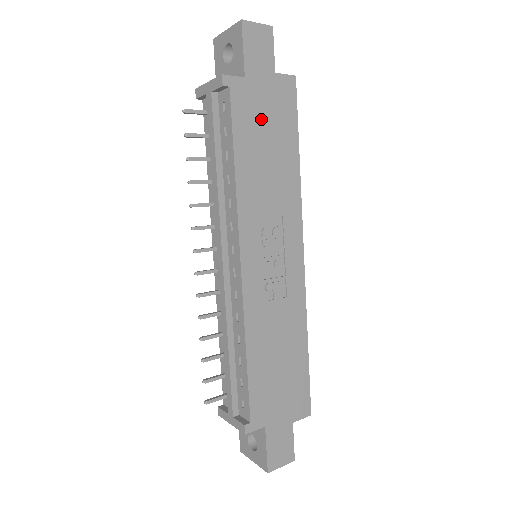
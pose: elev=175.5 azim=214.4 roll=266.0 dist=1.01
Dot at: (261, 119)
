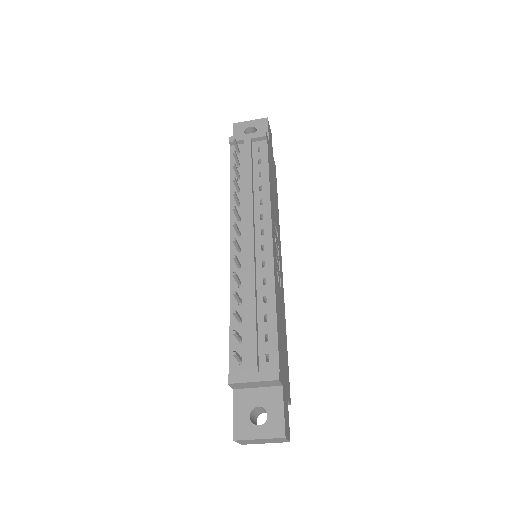
Dot at: (272, 170)
